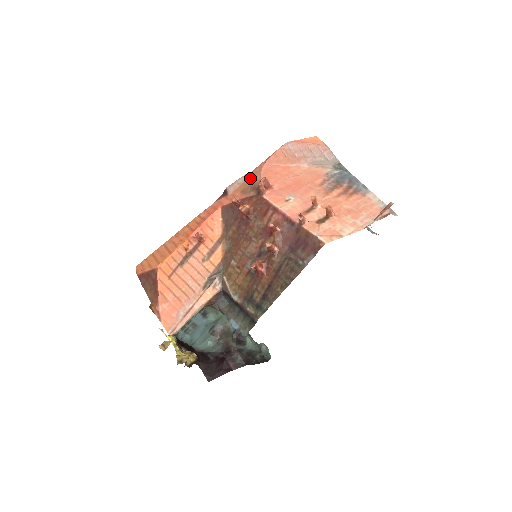
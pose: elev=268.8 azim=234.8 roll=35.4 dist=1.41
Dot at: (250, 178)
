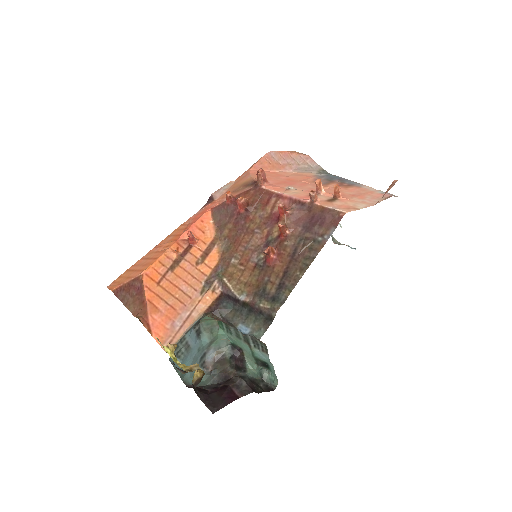
Dot at: (238, 182)
